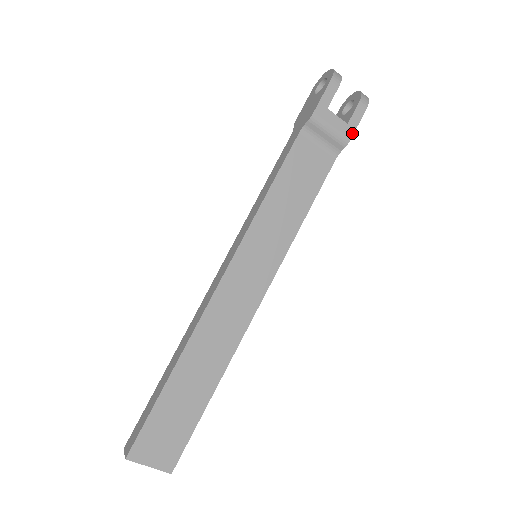
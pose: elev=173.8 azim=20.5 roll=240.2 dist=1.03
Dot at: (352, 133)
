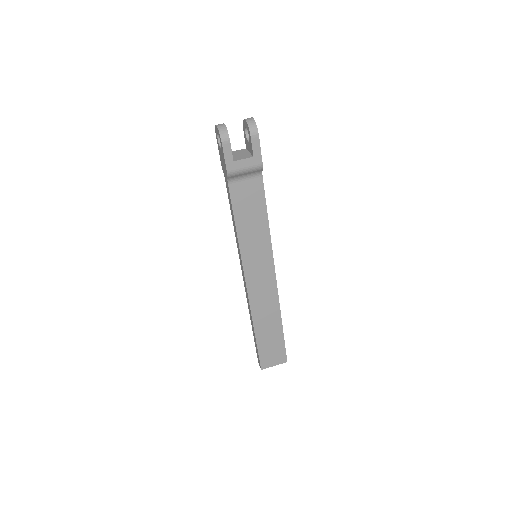
Dot at: (261, 159)
